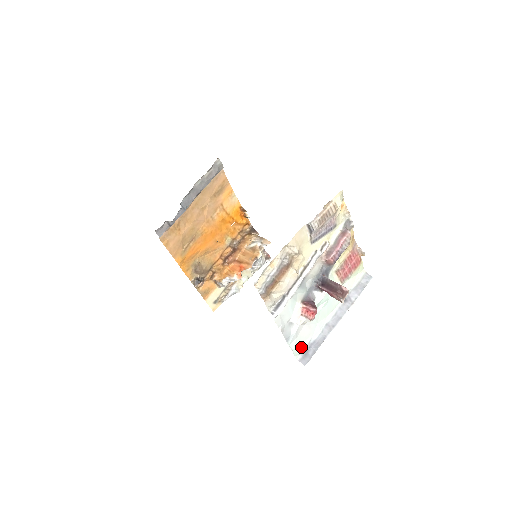
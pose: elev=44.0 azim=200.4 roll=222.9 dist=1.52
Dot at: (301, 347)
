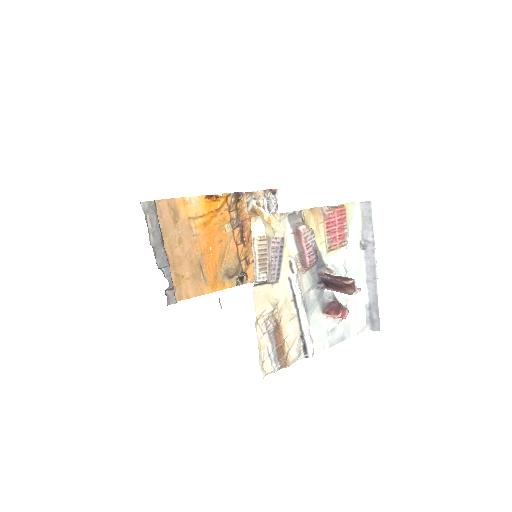
Dot at: (362, 321)
